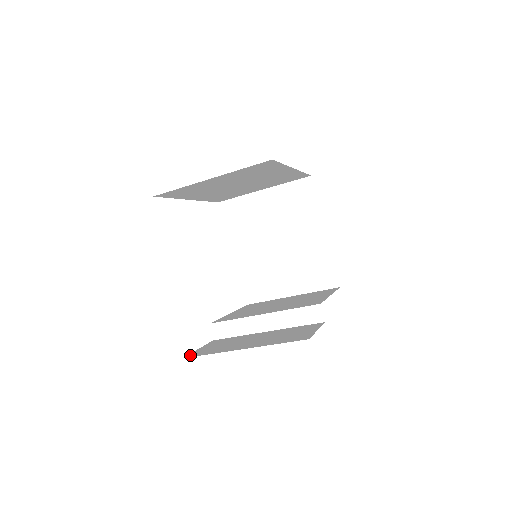
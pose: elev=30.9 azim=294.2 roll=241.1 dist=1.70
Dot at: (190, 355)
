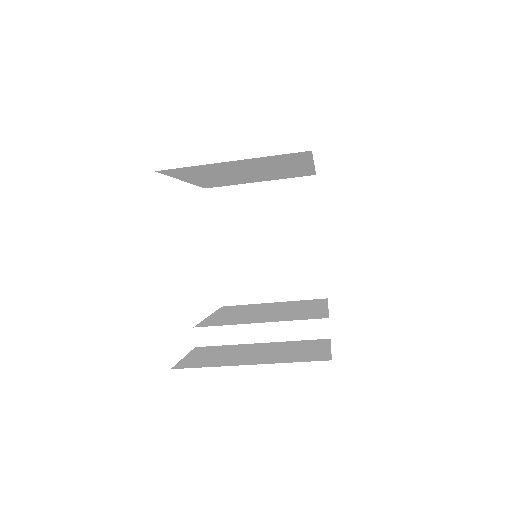
Dot at: (179, 365)
